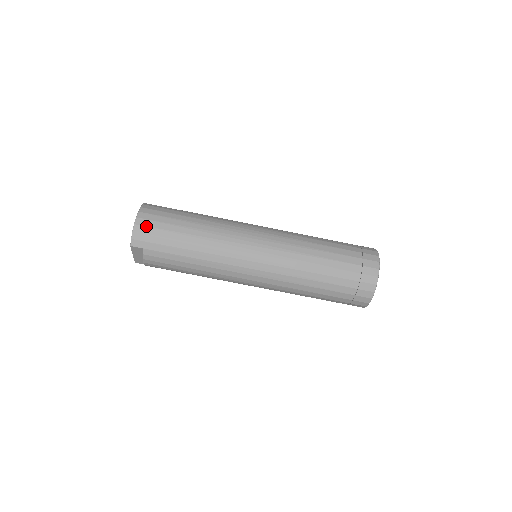
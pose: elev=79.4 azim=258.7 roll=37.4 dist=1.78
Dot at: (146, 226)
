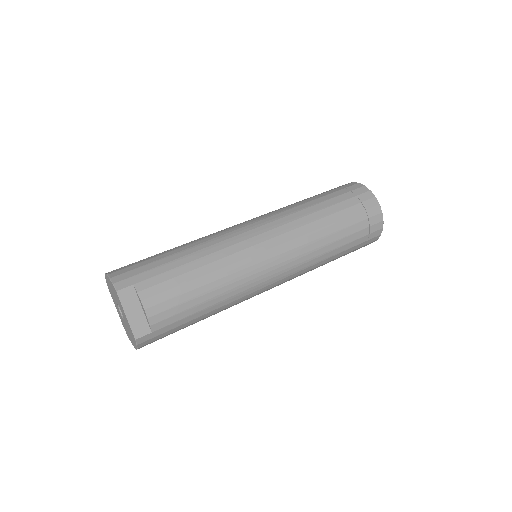
Dot at: (122, 269)
